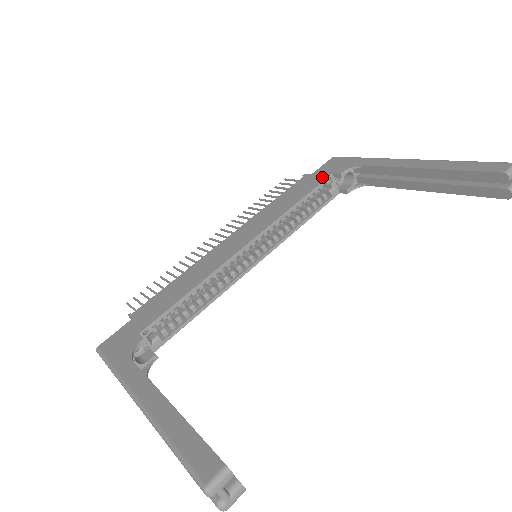
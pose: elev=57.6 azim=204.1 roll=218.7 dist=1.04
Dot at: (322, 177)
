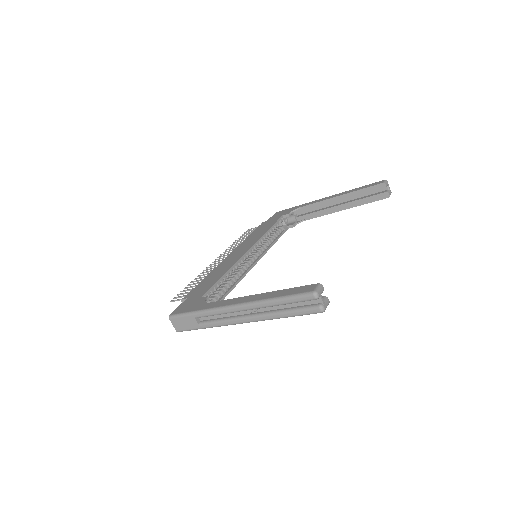
Dot at: (276, 218)
